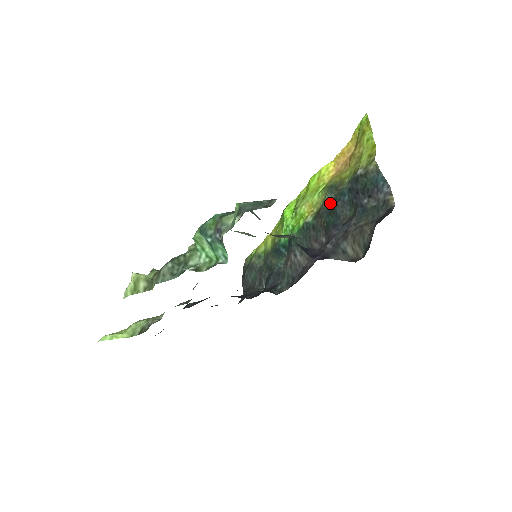
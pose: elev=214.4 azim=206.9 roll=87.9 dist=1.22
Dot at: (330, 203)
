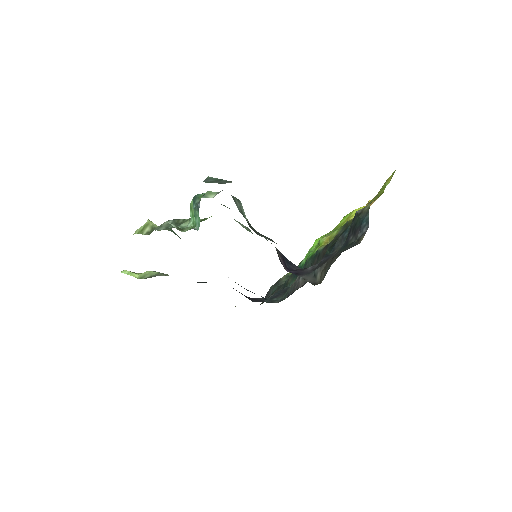
Dot at: (337, 237)
